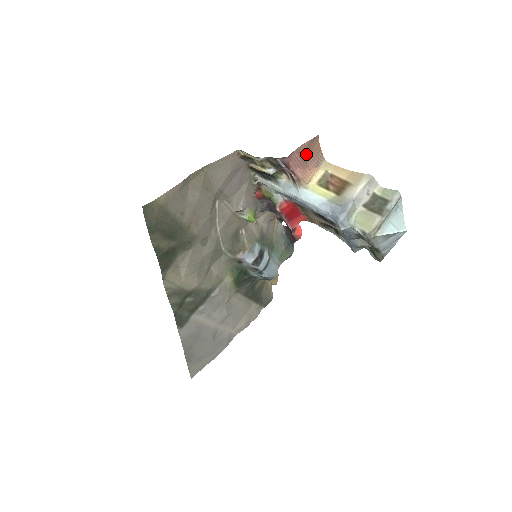
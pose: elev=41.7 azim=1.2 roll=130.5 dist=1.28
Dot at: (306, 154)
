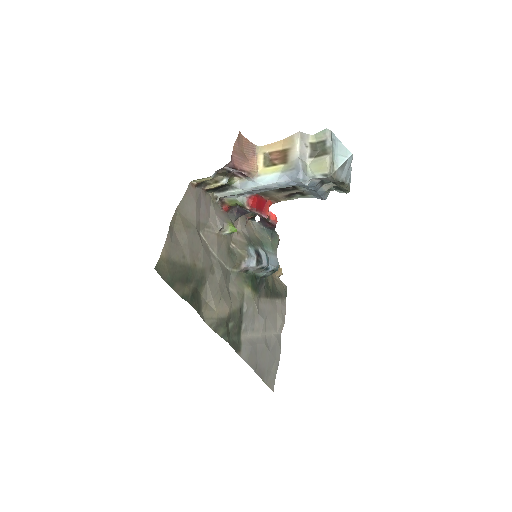
Dot at: (241, 151)
